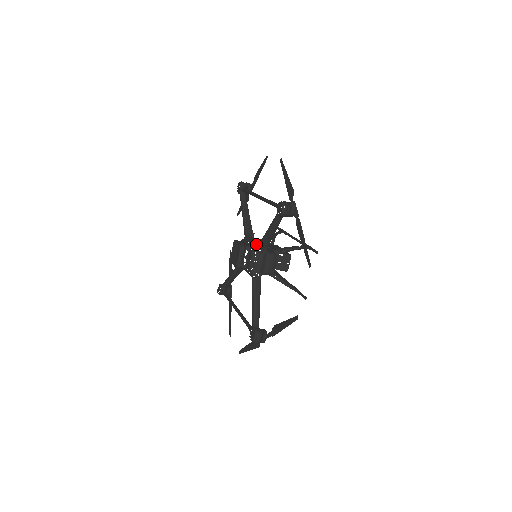
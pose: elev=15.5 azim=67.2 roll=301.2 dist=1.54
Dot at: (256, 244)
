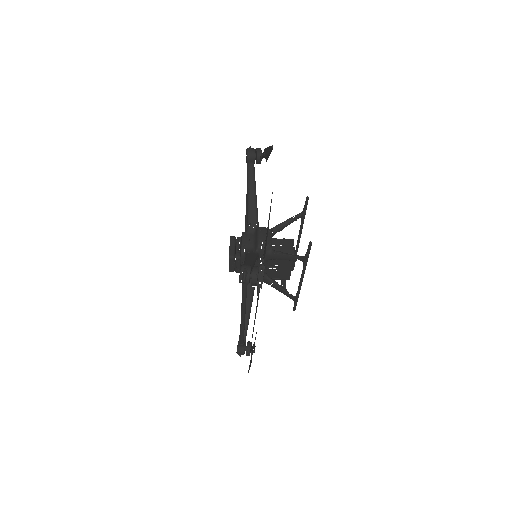
Dot at: occluded
